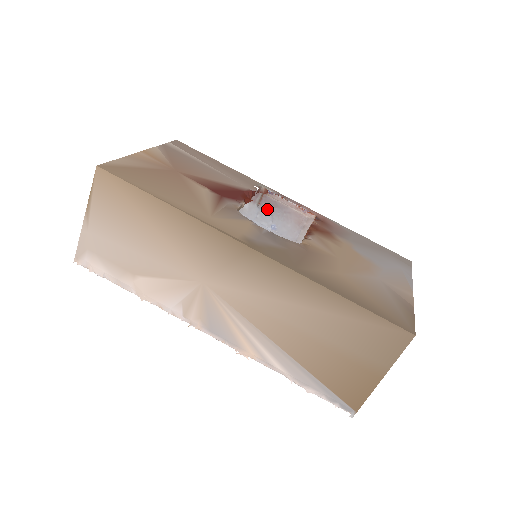
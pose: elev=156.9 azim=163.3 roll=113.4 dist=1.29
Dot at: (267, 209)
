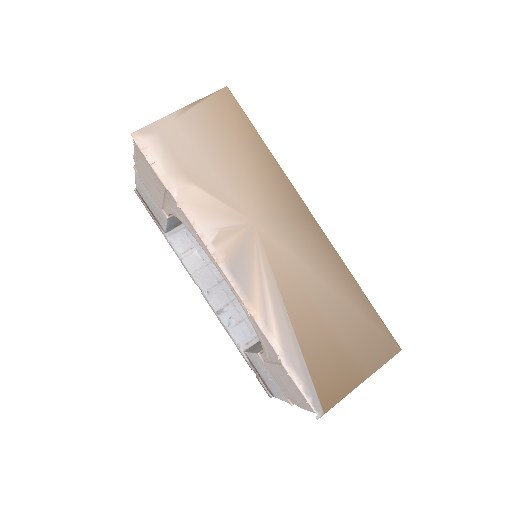
Dot at: occluded
